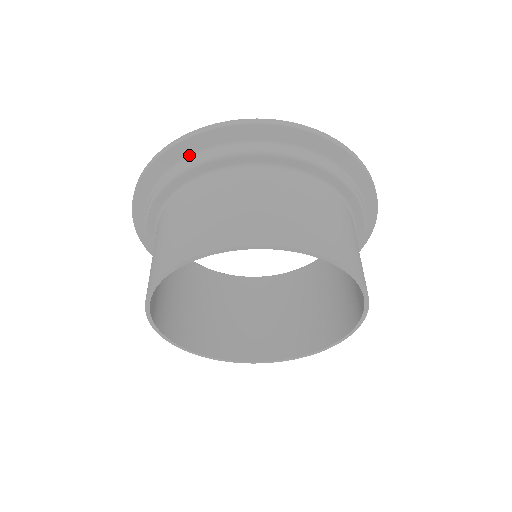
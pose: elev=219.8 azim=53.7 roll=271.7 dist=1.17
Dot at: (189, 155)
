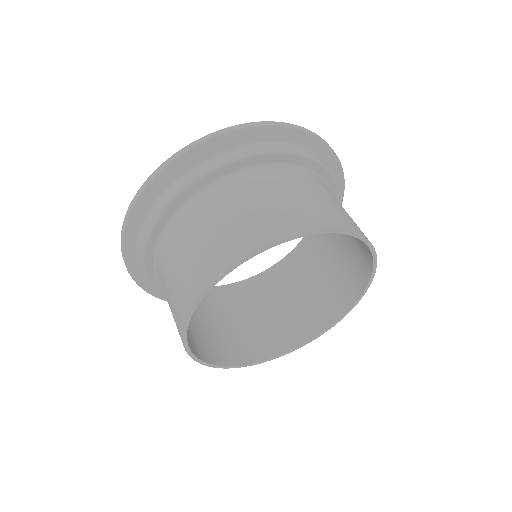
Dot at: (138, 264)
